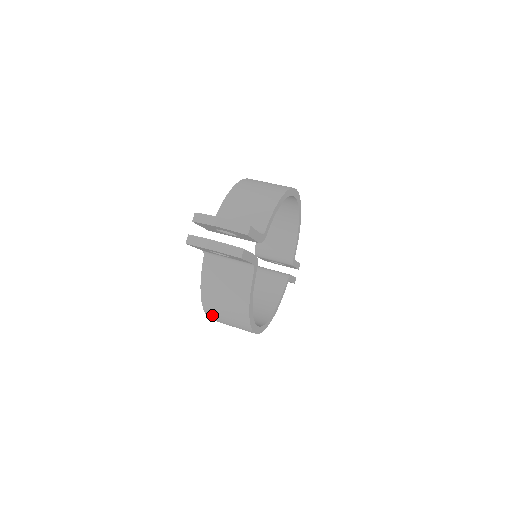
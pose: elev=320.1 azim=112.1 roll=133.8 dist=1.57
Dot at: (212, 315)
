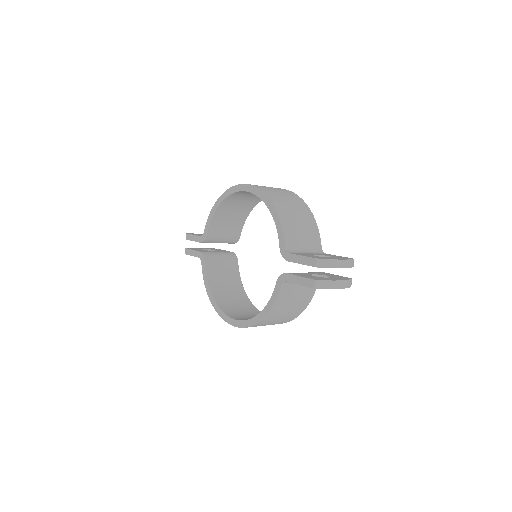
Dot at: occluded
